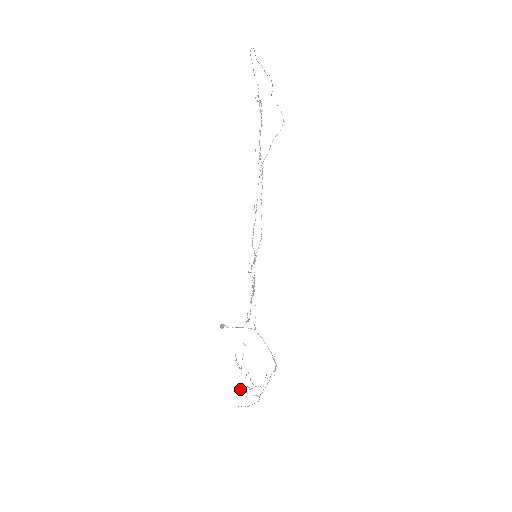
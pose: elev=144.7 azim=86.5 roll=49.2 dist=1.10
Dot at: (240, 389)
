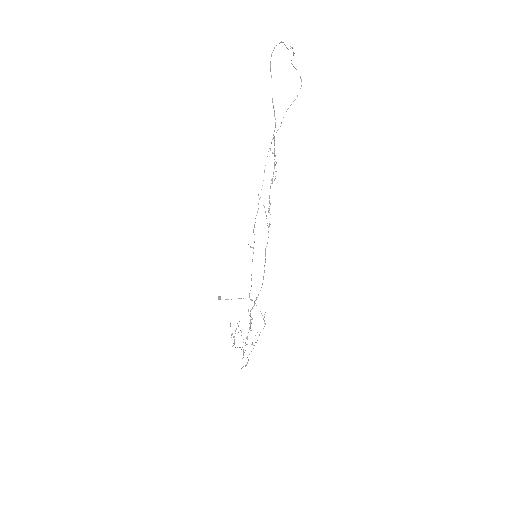
Dot at: occluded
